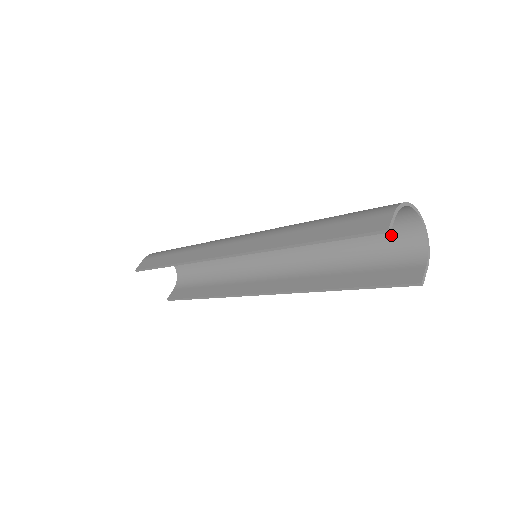
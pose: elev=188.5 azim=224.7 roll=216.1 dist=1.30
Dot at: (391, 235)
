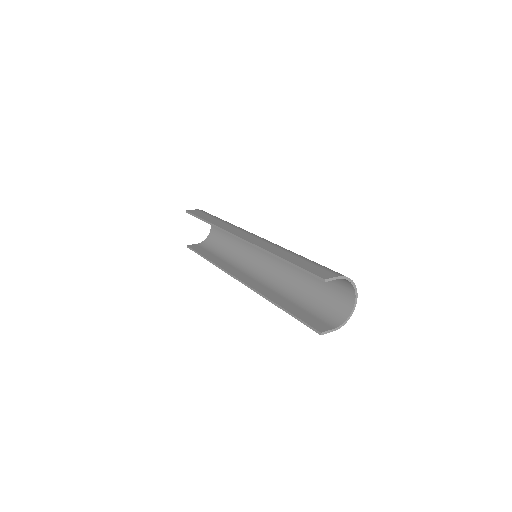
Dot at: (334, 300)
